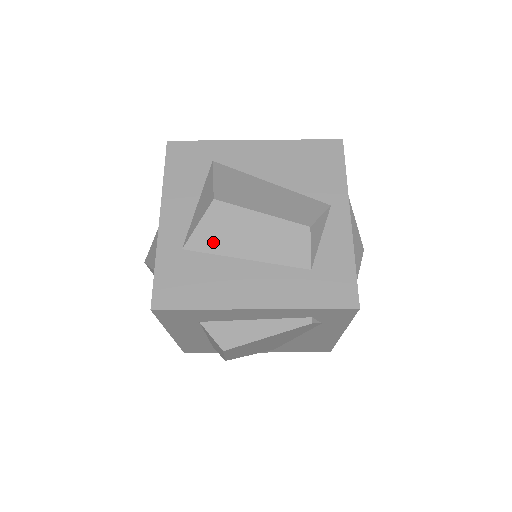
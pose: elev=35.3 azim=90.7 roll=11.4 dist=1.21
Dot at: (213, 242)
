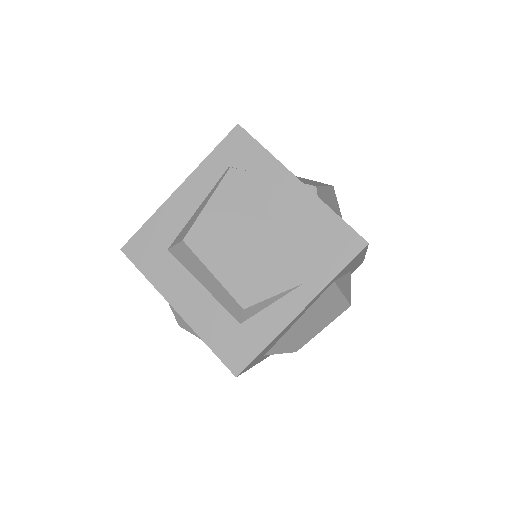
Dot at: occluded
